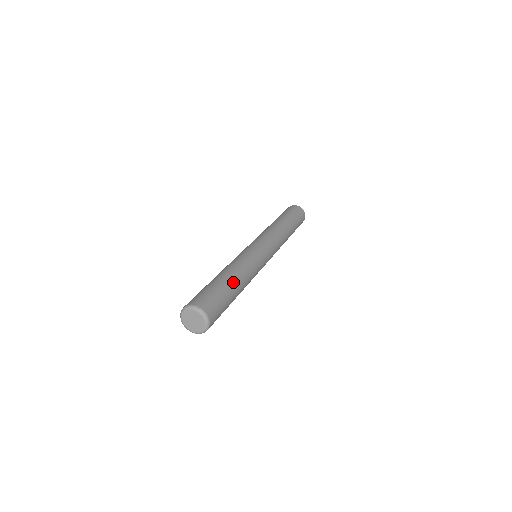
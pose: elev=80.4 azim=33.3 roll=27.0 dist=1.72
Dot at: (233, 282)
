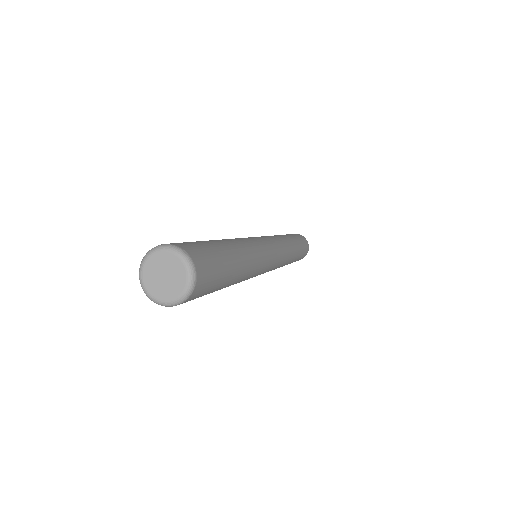
Dot at: (237, 258)
